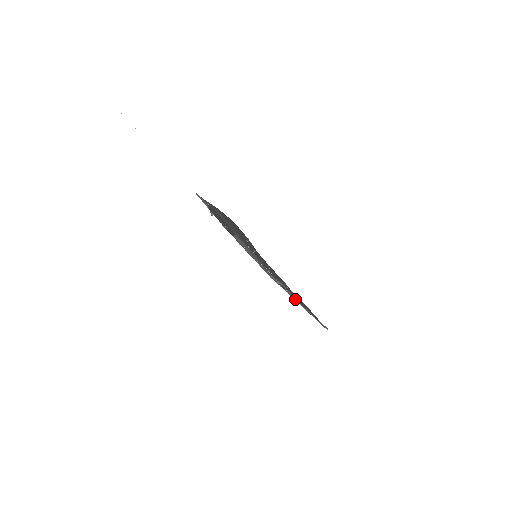
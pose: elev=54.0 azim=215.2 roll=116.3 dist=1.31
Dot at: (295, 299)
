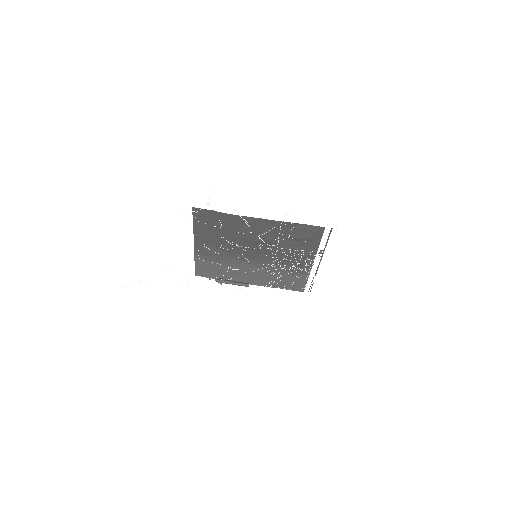
Dot at: (311, 257)
